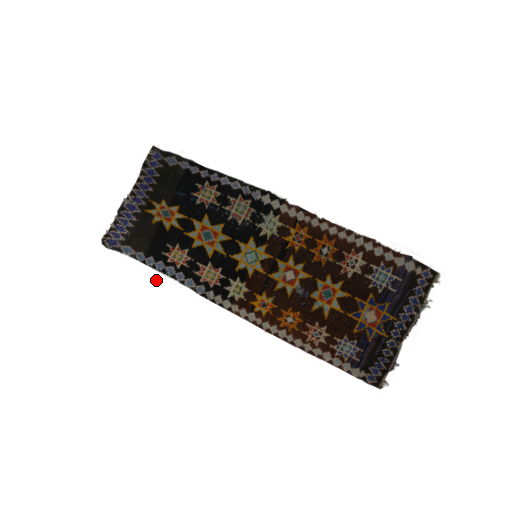
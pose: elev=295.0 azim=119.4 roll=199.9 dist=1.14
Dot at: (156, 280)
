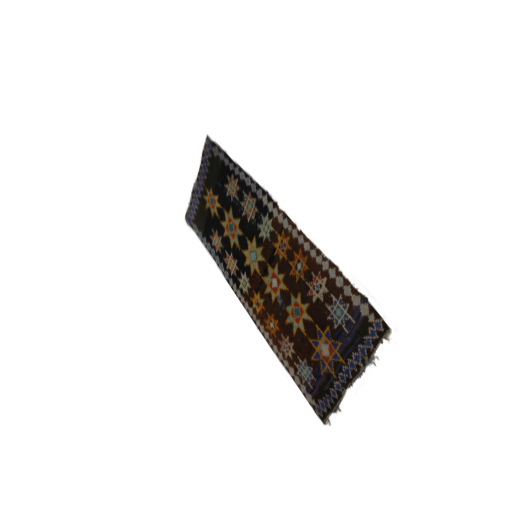
Dot at: (207, 258)
